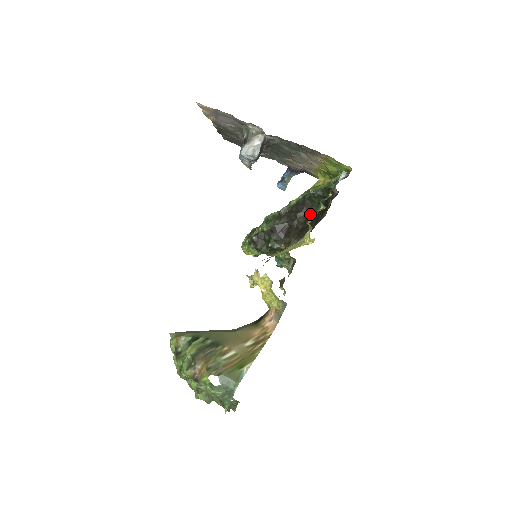
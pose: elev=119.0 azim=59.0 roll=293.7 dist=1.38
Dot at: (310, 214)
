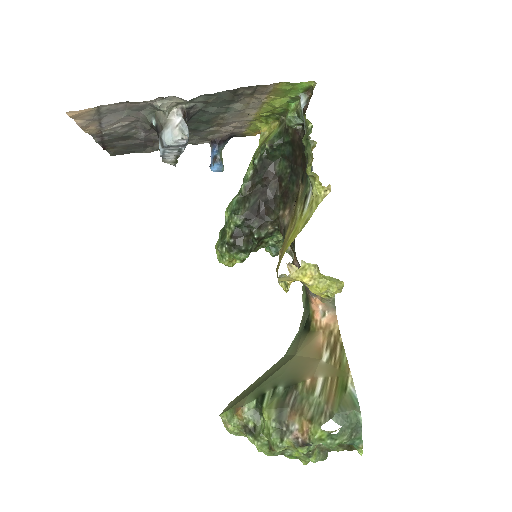
Dot at: (280, 173)
